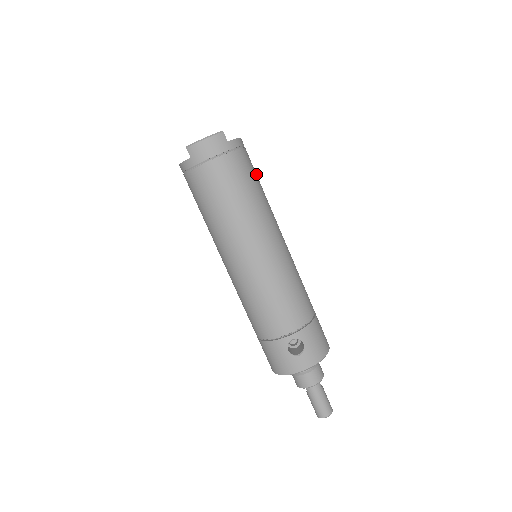
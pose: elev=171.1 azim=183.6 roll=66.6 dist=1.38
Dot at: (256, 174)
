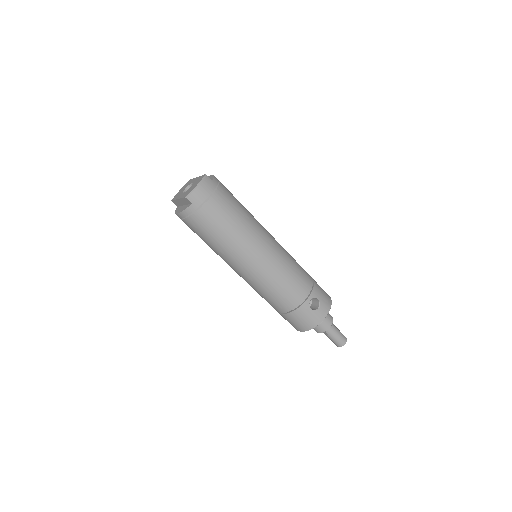
Dot at: occluded
